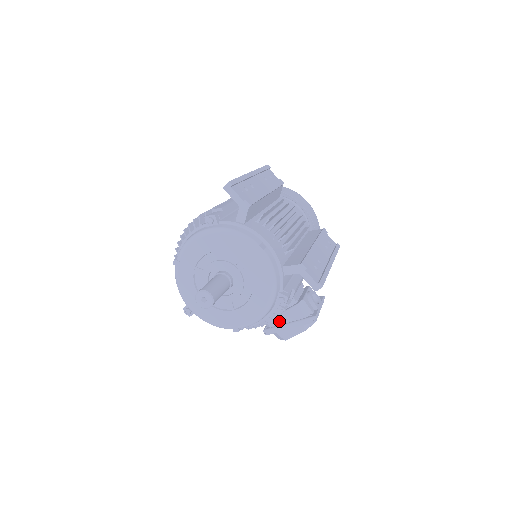
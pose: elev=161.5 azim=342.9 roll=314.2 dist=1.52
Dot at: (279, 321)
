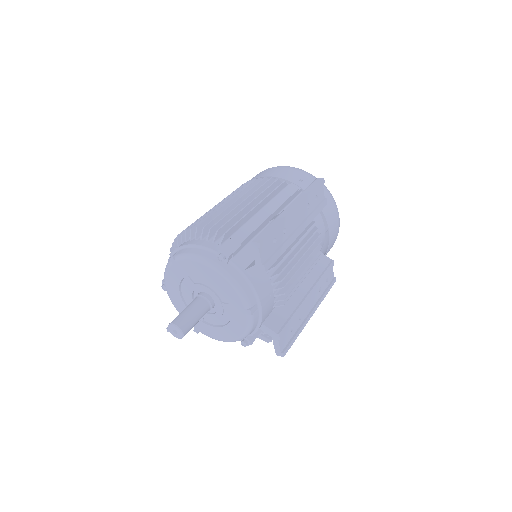
Dot at: occluded
